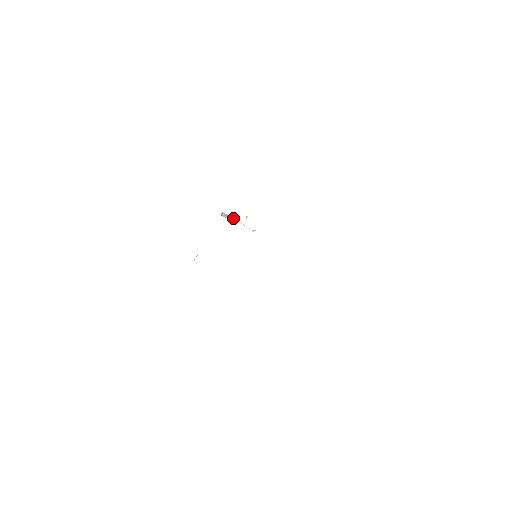
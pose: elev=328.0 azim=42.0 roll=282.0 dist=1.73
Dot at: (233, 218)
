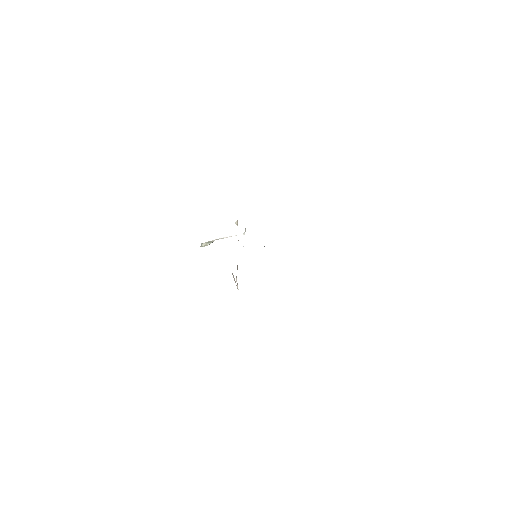
Dot at: occluded
